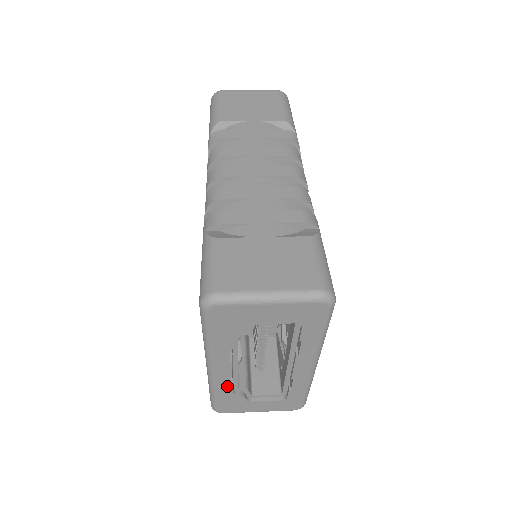
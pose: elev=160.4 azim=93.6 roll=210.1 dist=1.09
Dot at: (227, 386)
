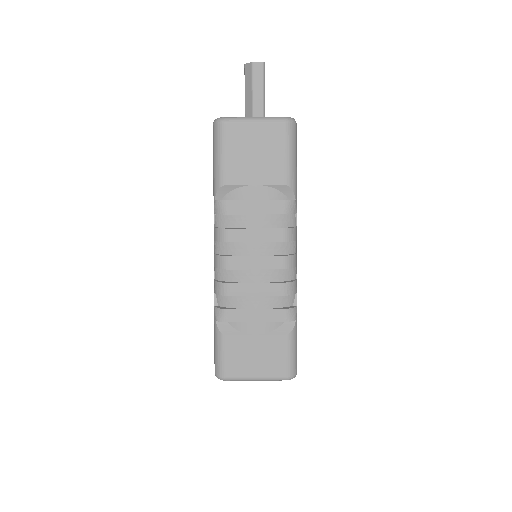
Dot at: occluded
